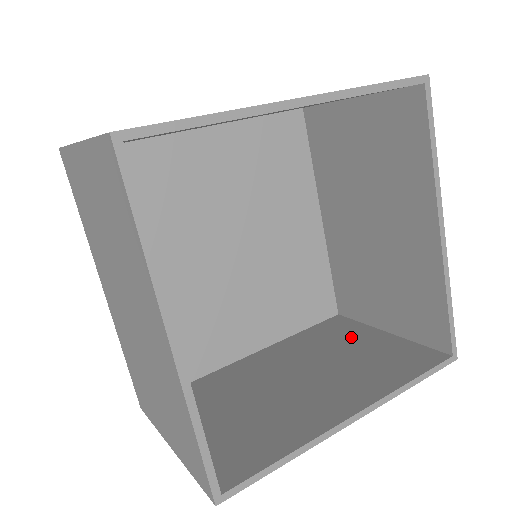
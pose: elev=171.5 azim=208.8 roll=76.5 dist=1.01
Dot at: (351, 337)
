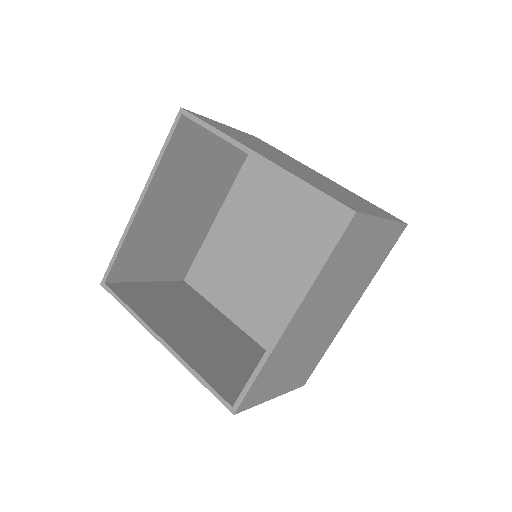
Dot at: occluded
